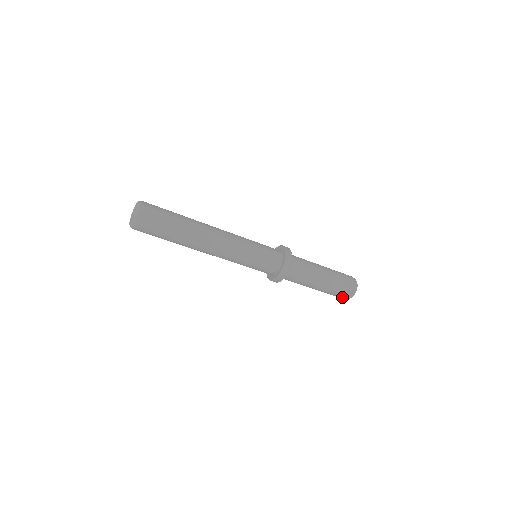
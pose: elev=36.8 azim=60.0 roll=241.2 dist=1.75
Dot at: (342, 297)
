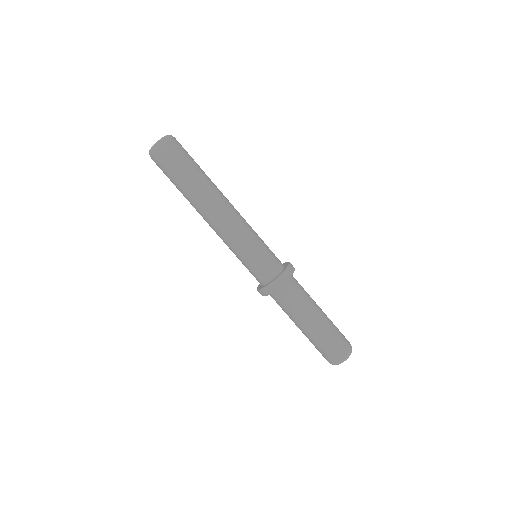
Dot at: (342, 348)
